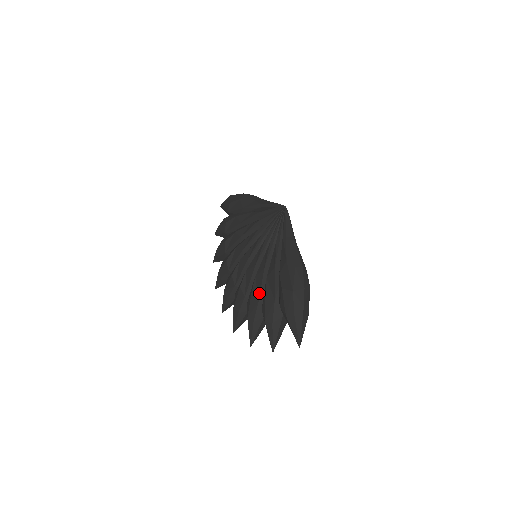
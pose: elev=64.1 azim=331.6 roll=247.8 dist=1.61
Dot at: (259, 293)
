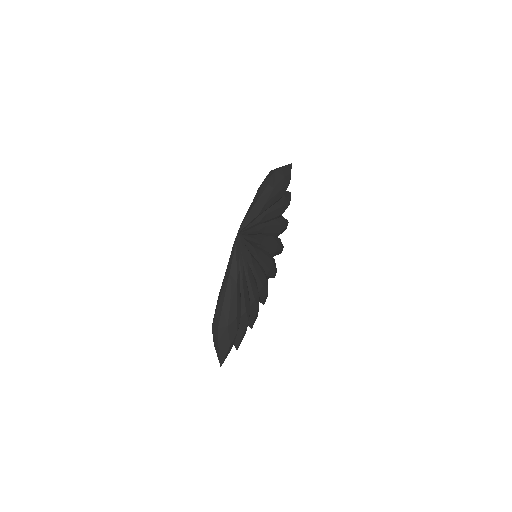
Dot at: occluded
